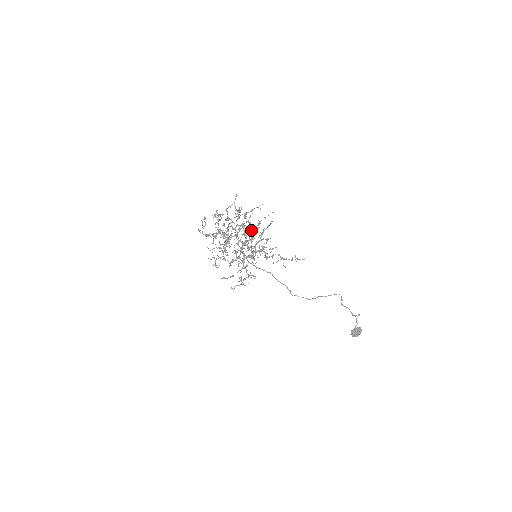
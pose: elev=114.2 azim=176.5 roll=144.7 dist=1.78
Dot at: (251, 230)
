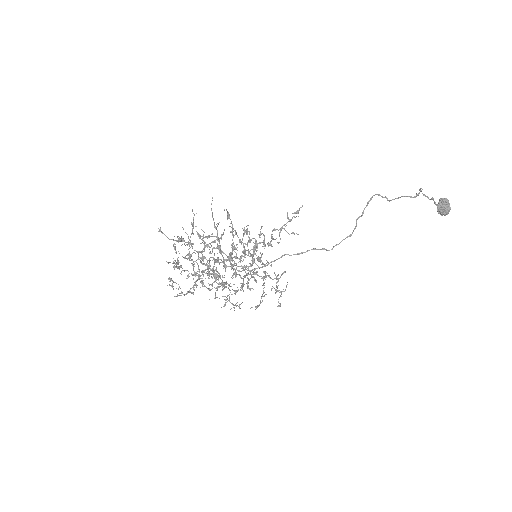
Dot at: occluded
